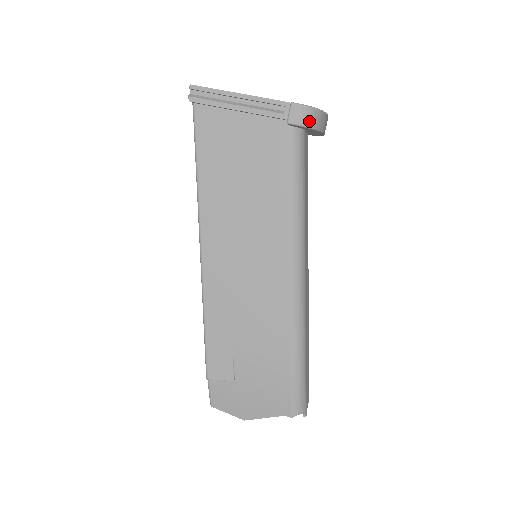
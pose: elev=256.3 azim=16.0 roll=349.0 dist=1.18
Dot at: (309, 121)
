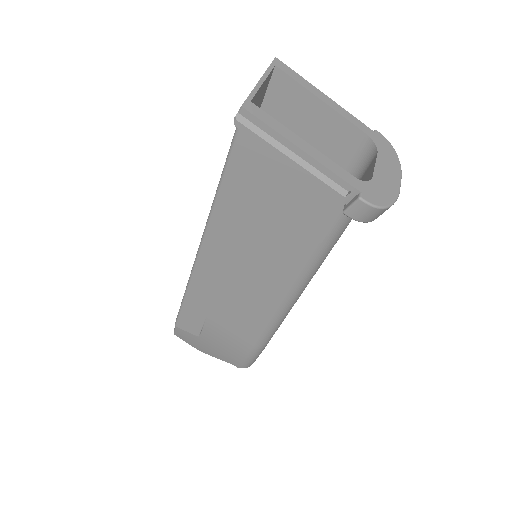
Dot at: (370, 218)
